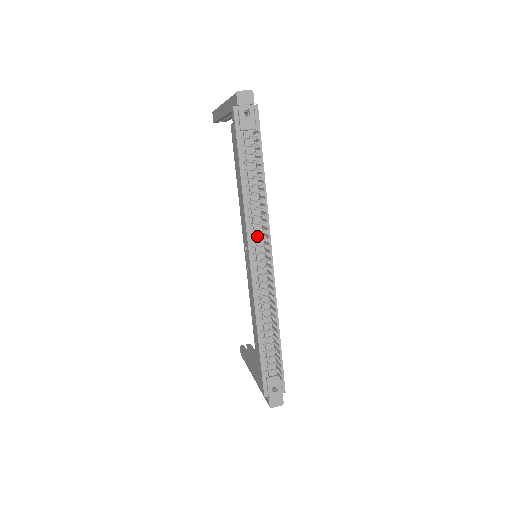
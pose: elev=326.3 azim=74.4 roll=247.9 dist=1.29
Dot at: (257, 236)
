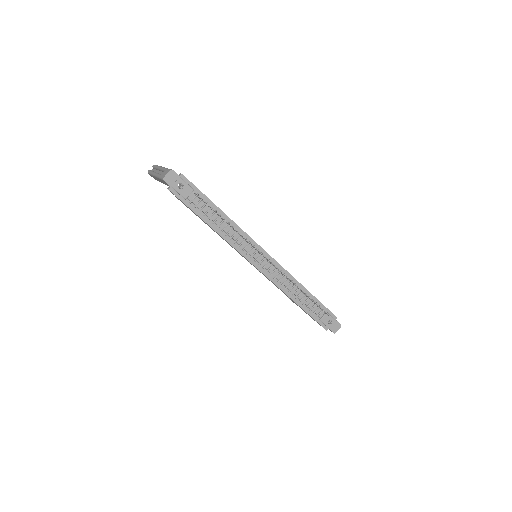
Dot at: (248, 250)
